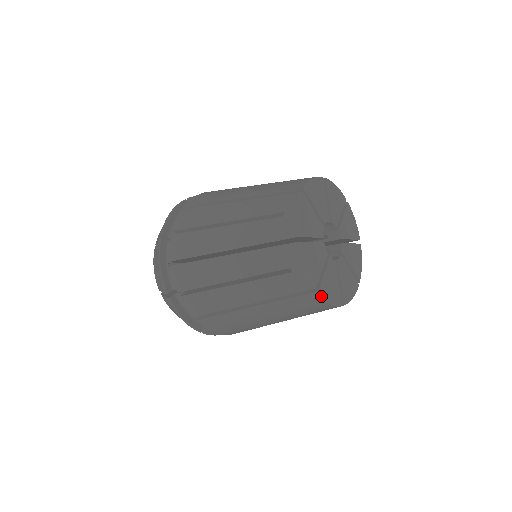
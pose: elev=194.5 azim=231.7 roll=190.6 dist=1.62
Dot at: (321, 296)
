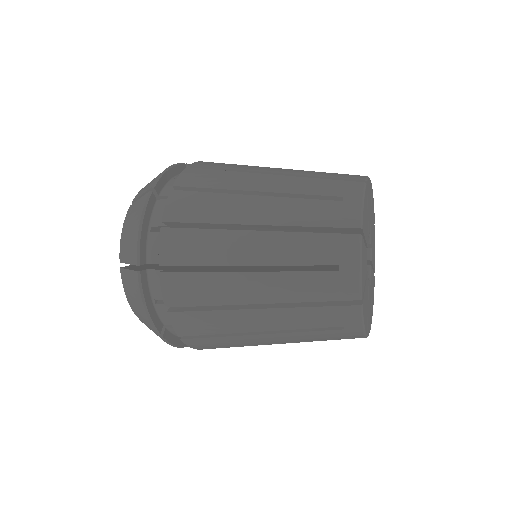
Dot at: (366, 337)
